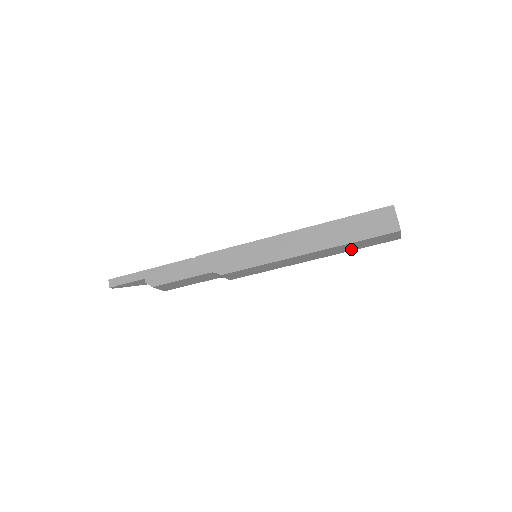
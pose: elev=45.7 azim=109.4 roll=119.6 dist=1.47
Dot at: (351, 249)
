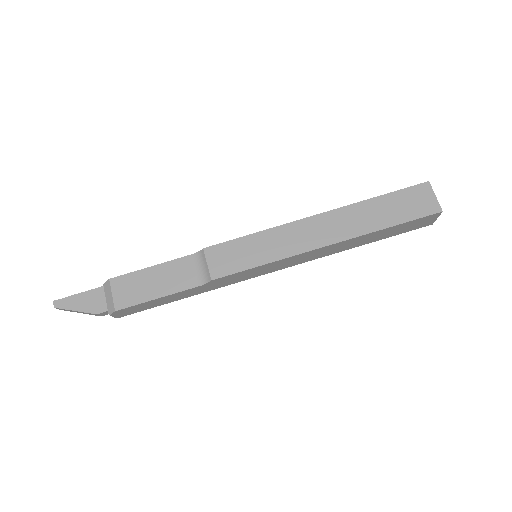
Dot at: (378, 225)
